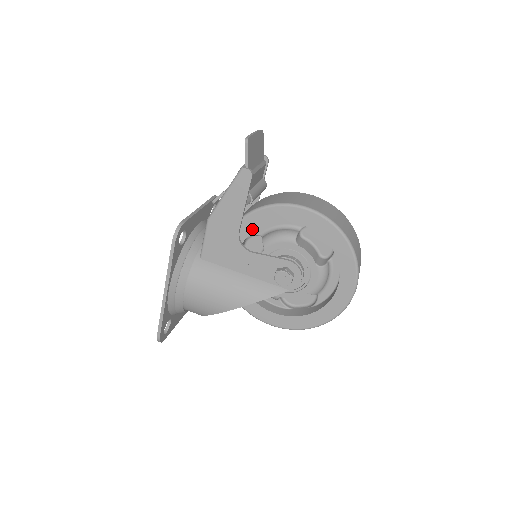
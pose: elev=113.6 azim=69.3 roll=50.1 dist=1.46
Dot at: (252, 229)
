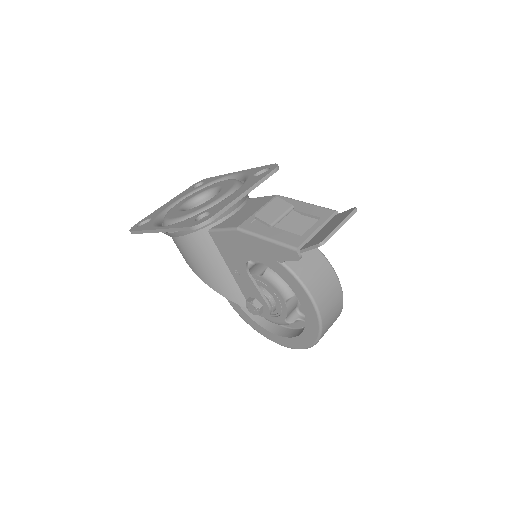
Dot at: (265, 263)
